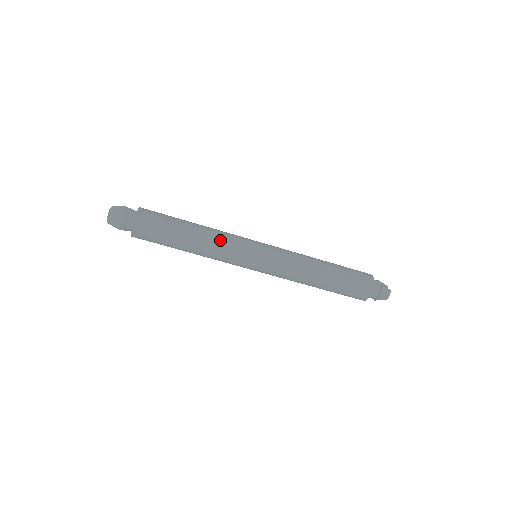
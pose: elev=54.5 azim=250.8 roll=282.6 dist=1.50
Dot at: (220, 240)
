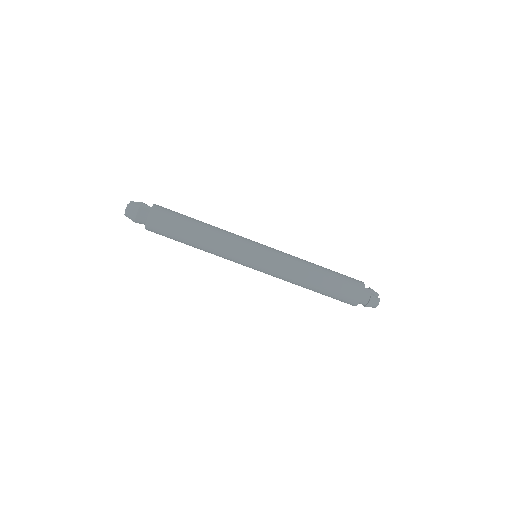
Dot at: (223, 240)
